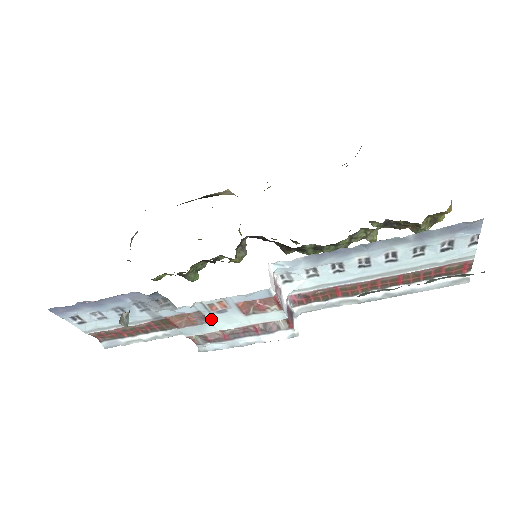
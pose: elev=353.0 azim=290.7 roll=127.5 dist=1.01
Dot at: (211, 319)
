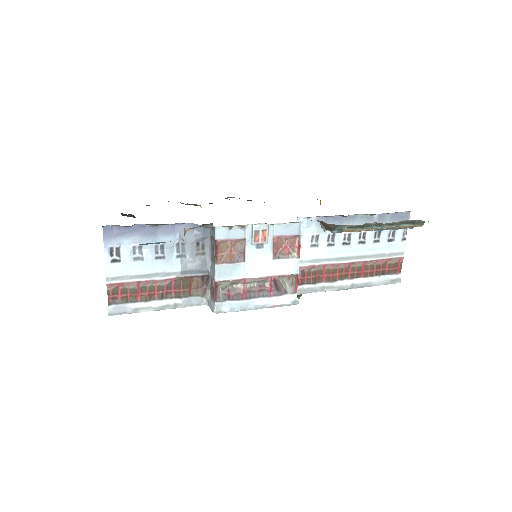
Dot at: (247, 257)
